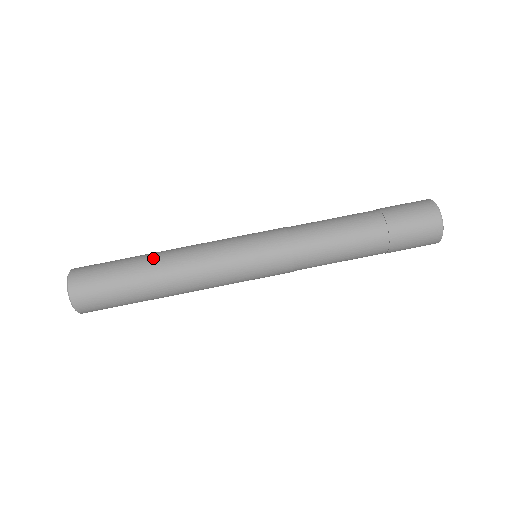
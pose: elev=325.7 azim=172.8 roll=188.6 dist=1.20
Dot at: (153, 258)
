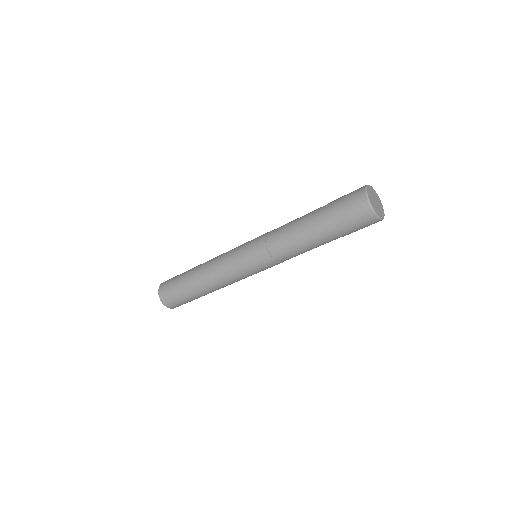
Dot at: (195, 278)
